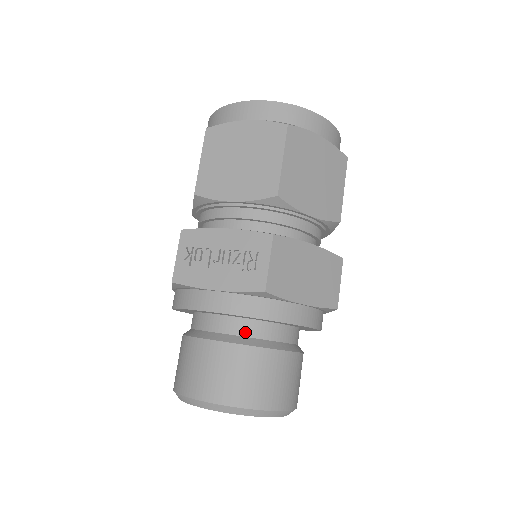
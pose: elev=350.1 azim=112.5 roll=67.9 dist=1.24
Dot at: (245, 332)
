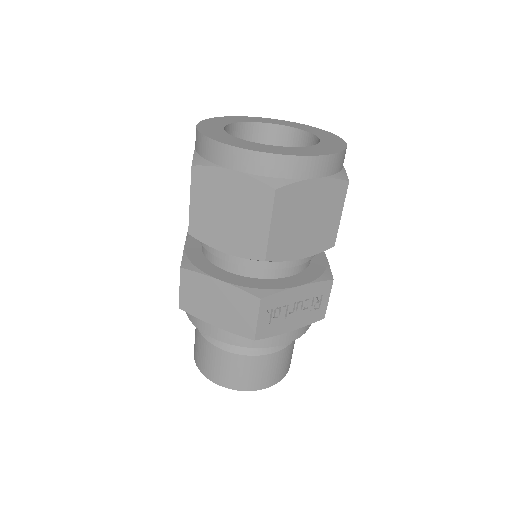
Dot at: occluded
